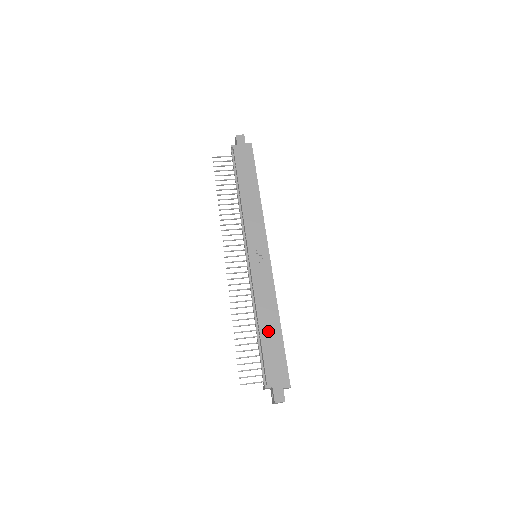
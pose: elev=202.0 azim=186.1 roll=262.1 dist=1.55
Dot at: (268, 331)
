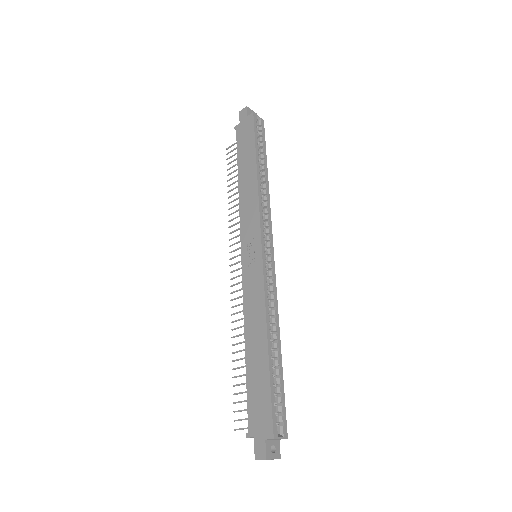
Dot at: (254, 357)
